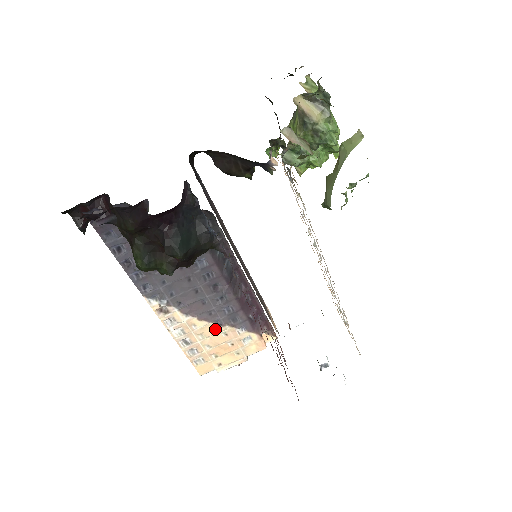
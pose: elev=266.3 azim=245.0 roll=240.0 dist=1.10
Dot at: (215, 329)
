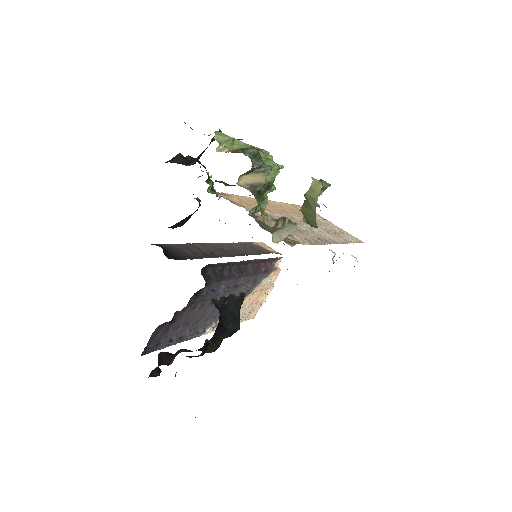
Dot at: (248, 298)
